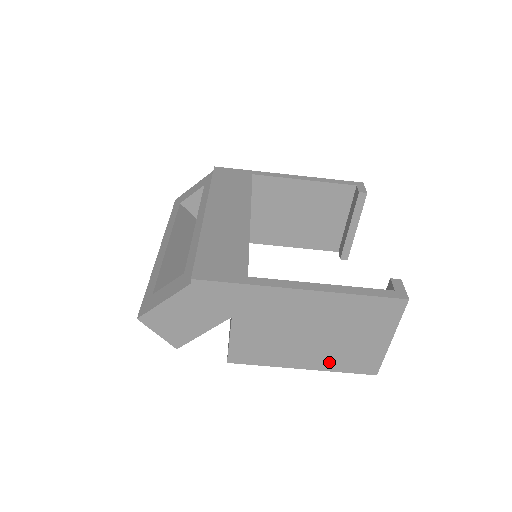
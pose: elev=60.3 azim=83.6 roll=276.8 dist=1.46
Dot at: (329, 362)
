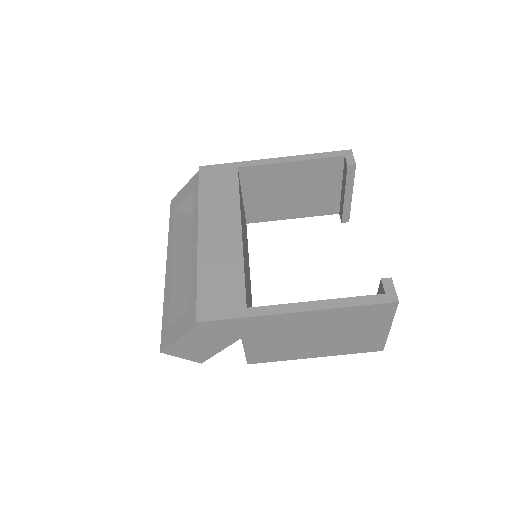
Dot at: (337, 350)
